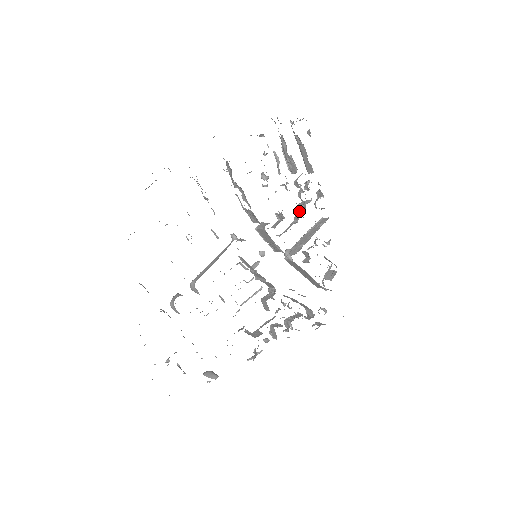
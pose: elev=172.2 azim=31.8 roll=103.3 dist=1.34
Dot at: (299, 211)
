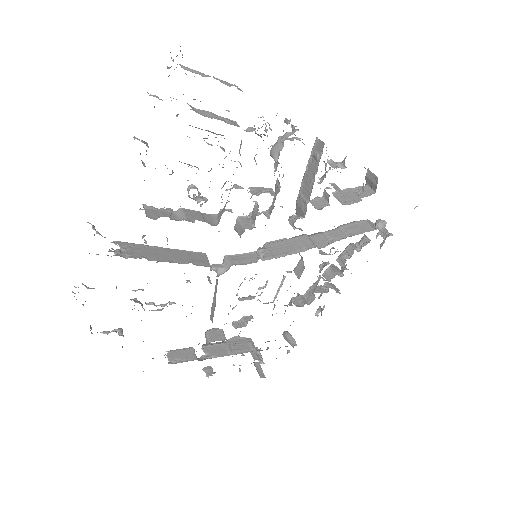
Dot at: (275, 165)
